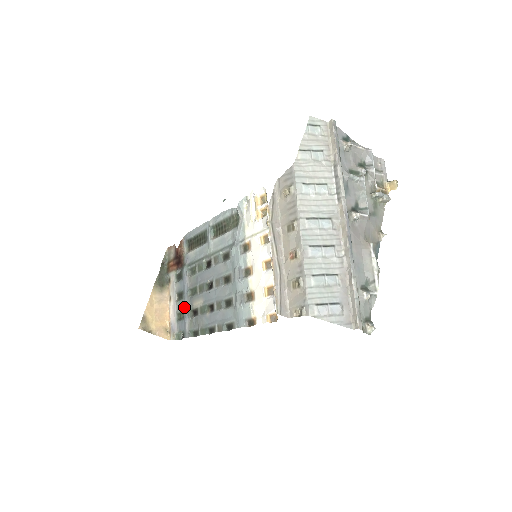
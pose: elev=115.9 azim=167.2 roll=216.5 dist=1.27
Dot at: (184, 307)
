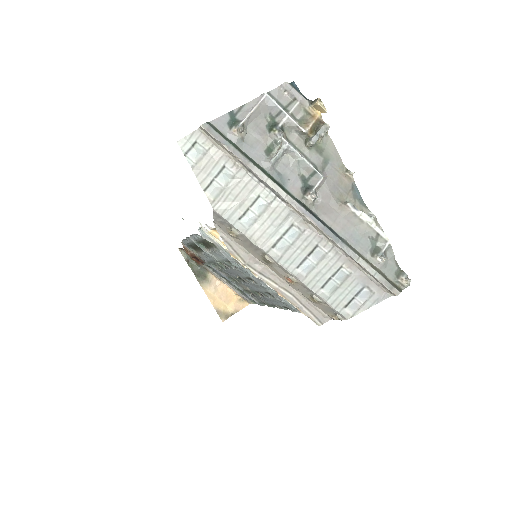
Dot at: occluded
